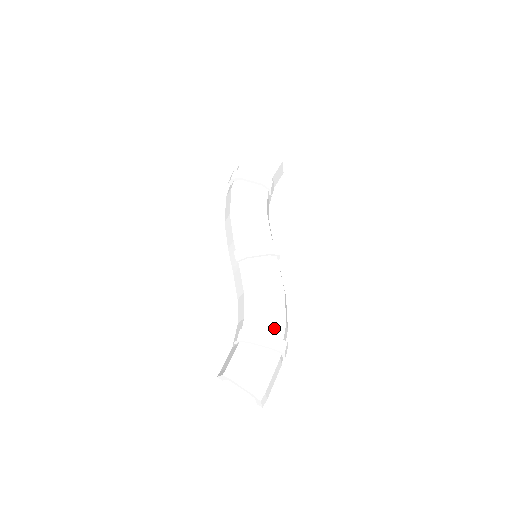
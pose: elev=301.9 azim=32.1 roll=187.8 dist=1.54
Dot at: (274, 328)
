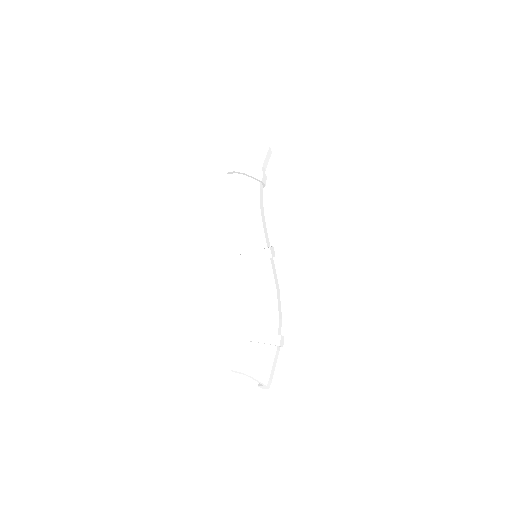
Dot at: (277, 327)
